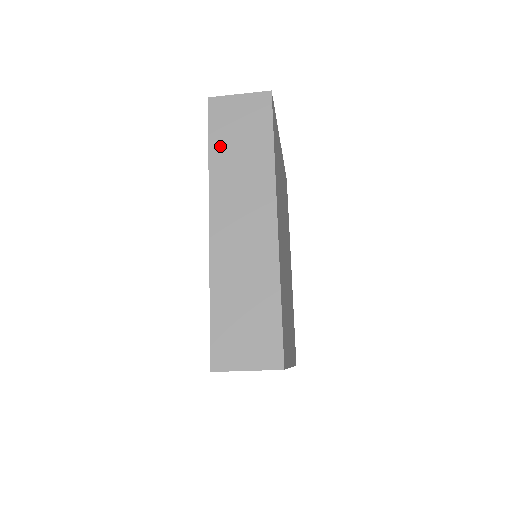
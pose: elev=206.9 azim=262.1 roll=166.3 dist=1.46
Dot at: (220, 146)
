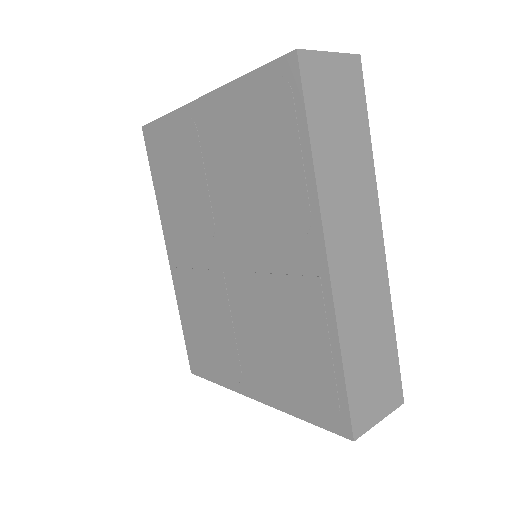
Dot at: (322, 137)
